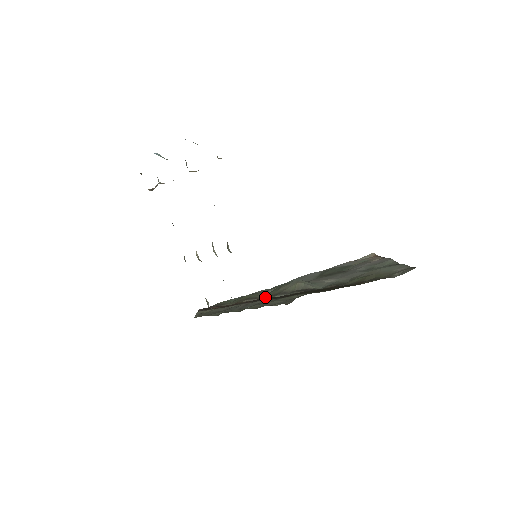
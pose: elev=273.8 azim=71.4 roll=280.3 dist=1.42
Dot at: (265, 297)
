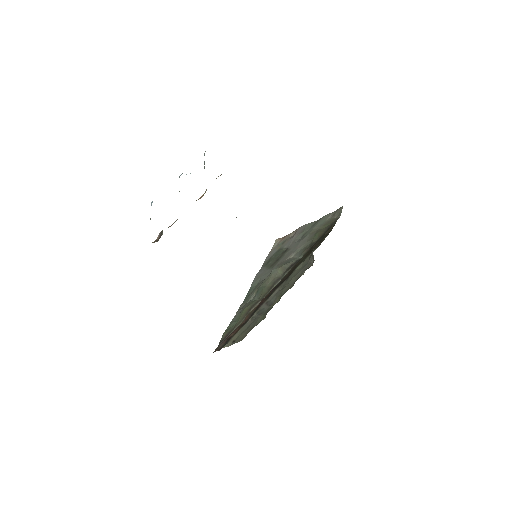
Dot at: (265, 295)
